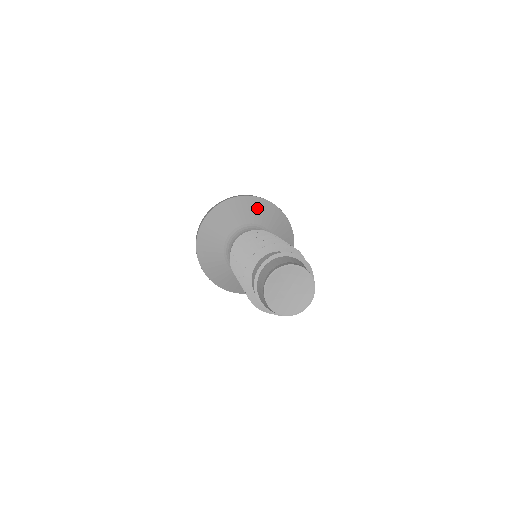
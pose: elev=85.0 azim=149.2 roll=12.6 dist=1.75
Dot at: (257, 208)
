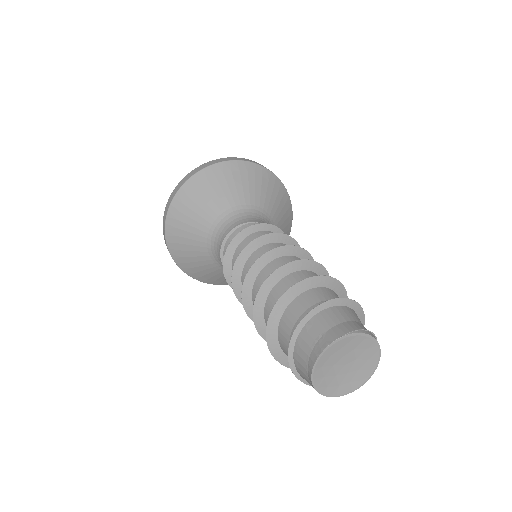
Dot at: (203, 193)
